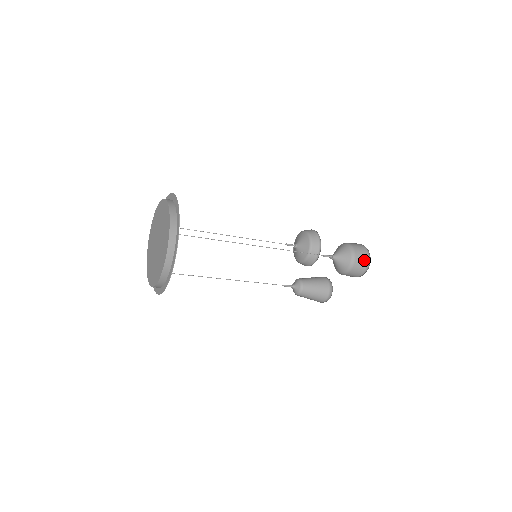
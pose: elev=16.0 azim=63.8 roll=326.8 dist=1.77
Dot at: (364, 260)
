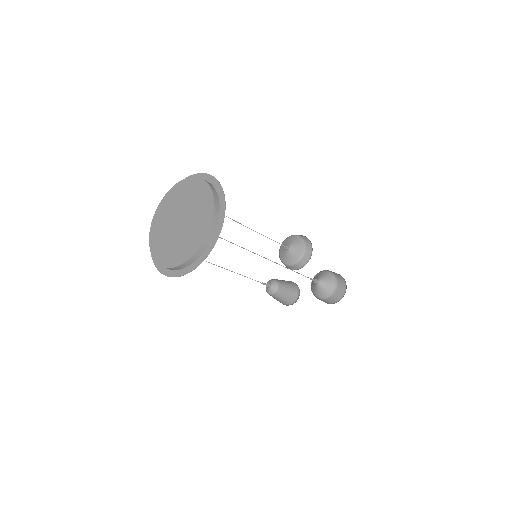
Dot at: (340, 296)
